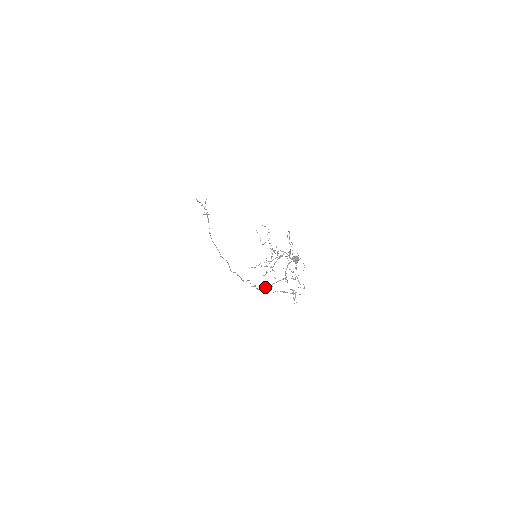
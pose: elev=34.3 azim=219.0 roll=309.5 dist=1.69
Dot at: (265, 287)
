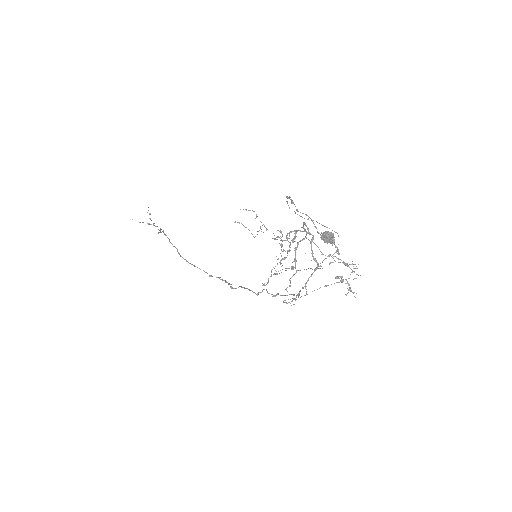
Dot at: occluded
